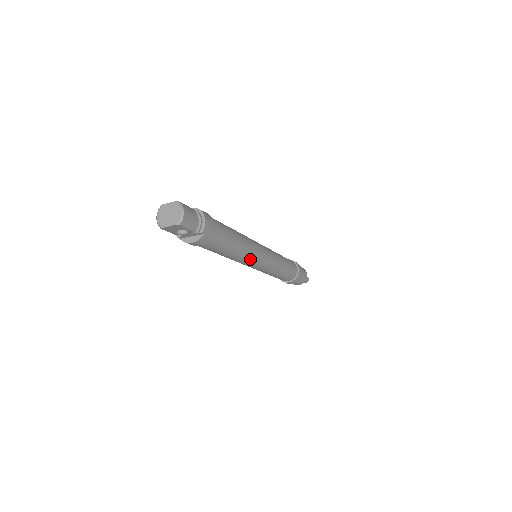
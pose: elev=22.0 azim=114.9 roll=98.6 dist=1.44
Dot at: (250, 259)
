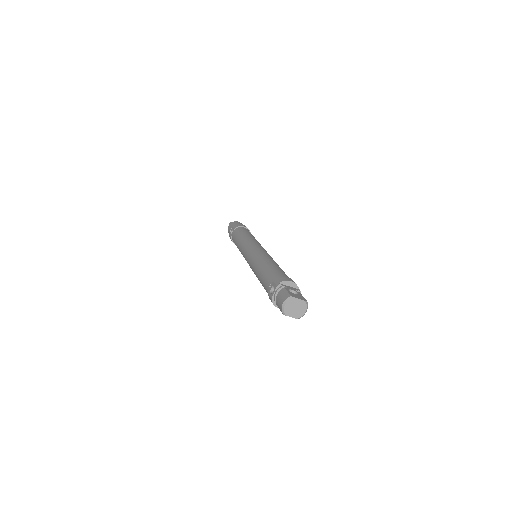
Dot at: occluded
